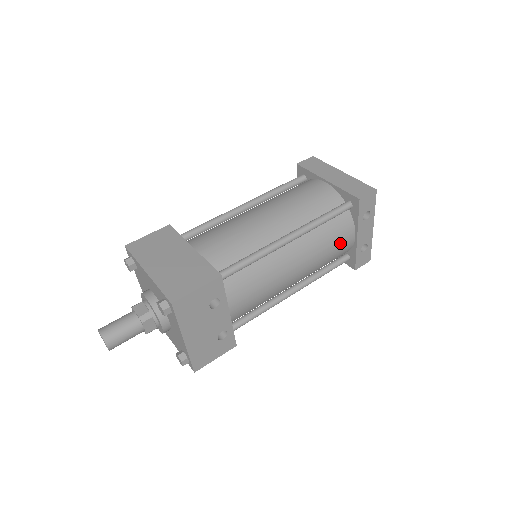
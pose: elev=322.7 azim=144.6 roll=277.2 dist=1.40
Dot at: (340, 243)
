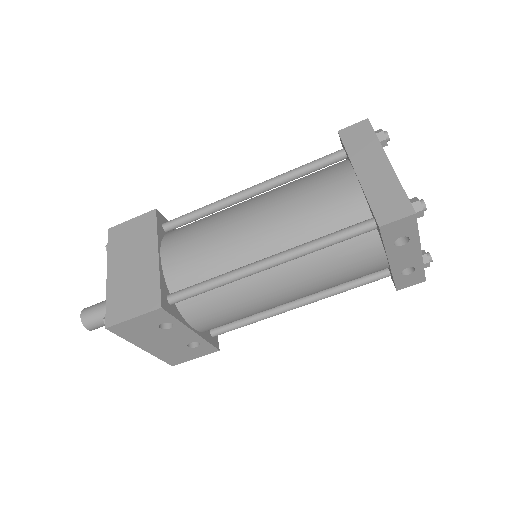
Dot at: (358, 268)
